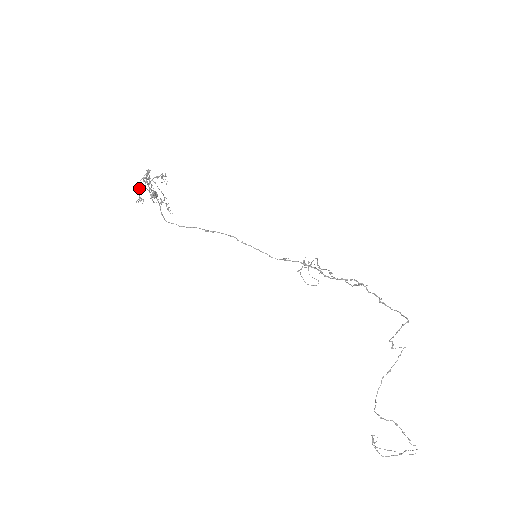
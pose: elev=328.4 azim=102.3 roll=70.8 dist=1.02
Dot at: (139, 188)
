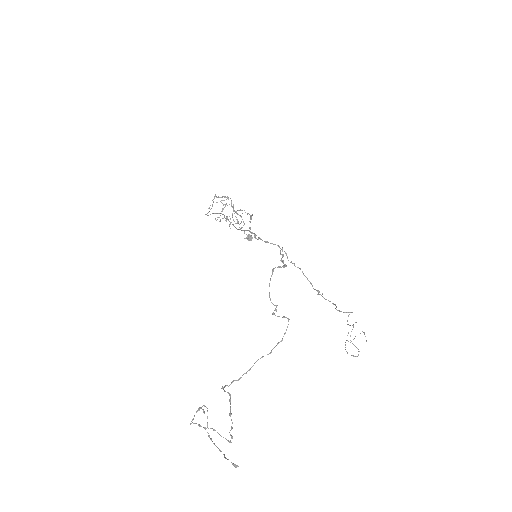
Dot at: occluded
